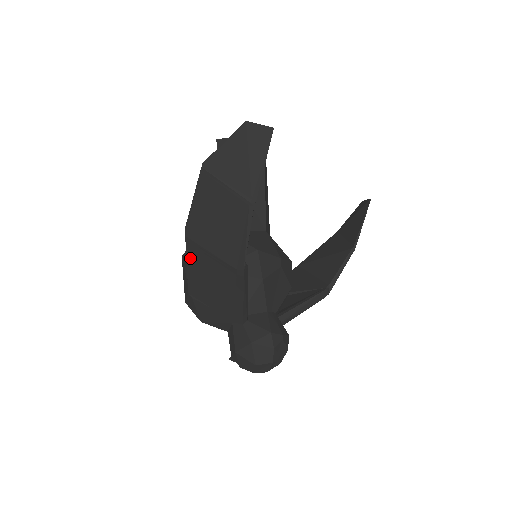
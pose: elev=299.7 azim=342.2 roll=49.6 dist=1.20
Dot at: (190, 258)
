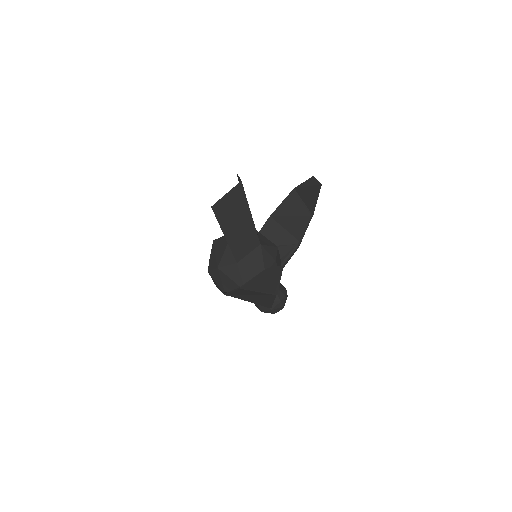
Dot at: occluded
